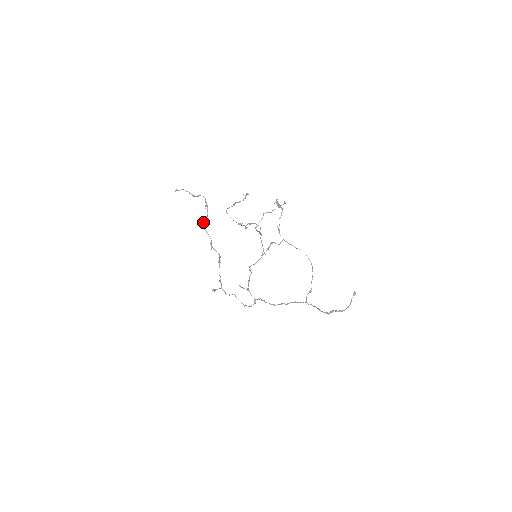
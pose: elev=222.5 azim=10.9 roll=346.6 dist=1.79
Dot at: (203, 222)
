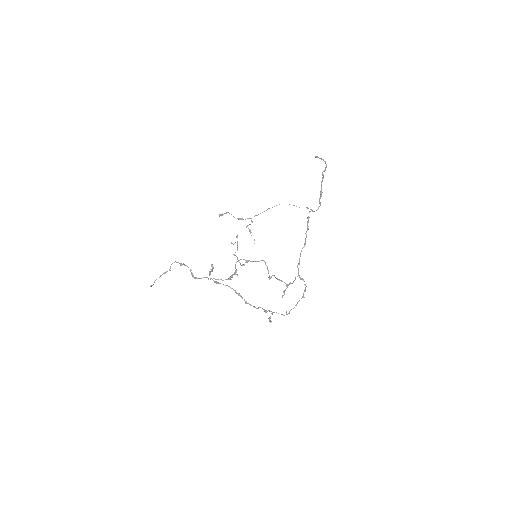
Dot at: occluded
